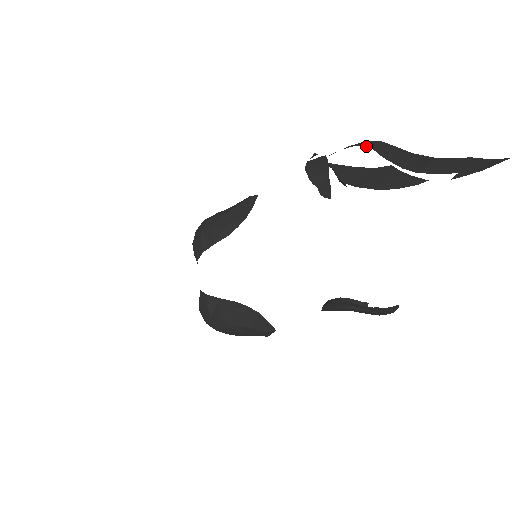
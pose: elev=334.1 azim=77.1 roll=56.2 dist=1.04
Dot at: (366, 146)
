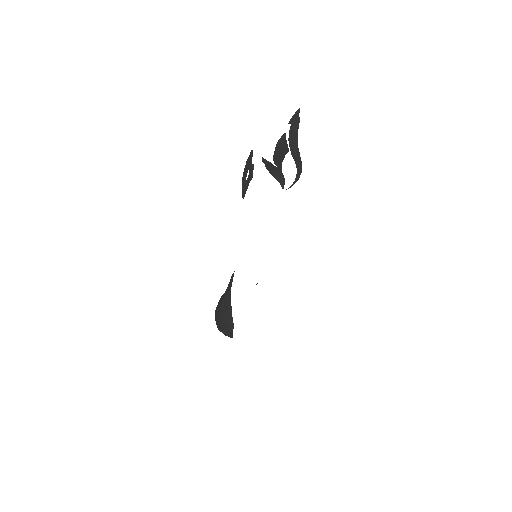
Dot at: (297, 167)
